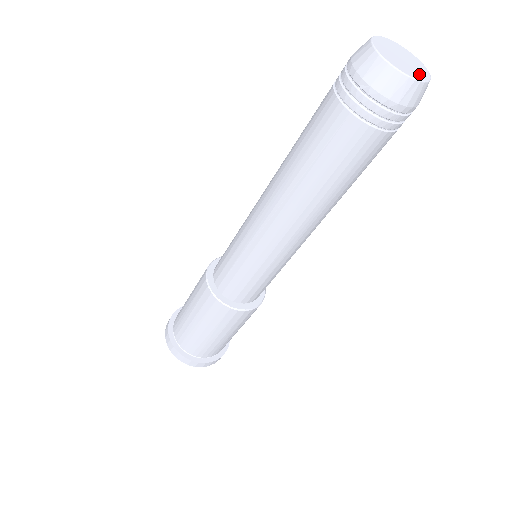
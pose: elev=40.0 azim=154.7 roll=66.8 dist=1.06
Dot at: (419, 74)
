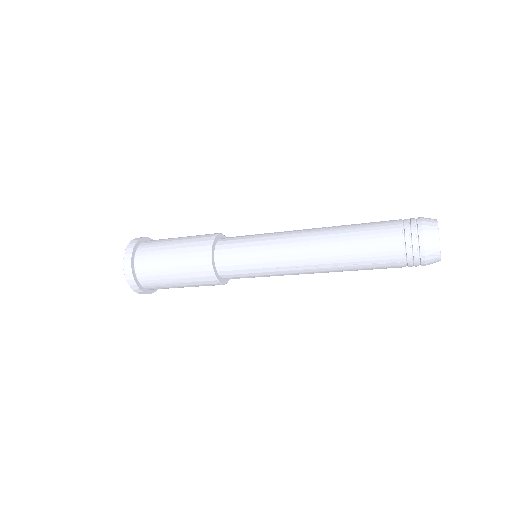
Dot at: occluded
